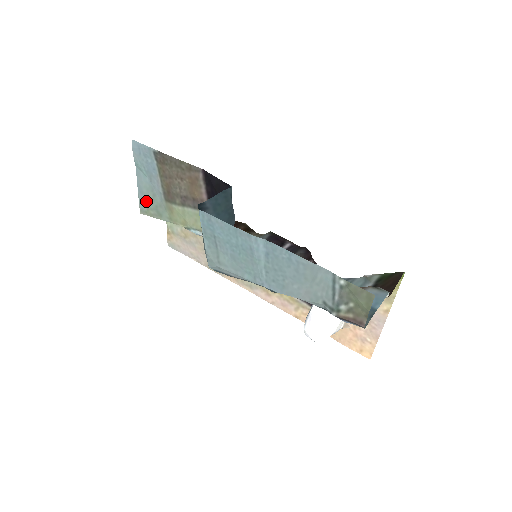
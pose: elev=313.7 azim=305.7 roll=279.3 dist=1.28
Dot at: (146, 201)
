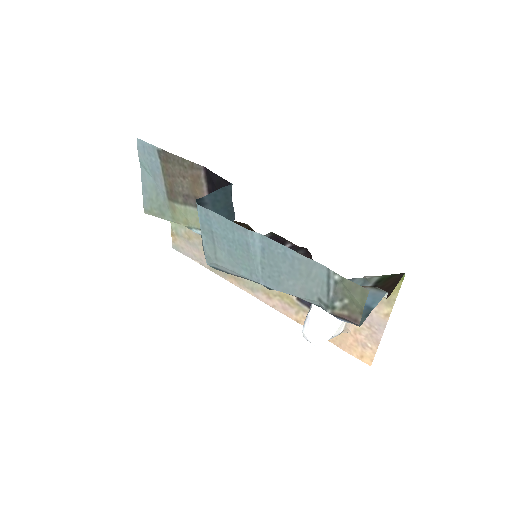
Dot at: (150, 200)
